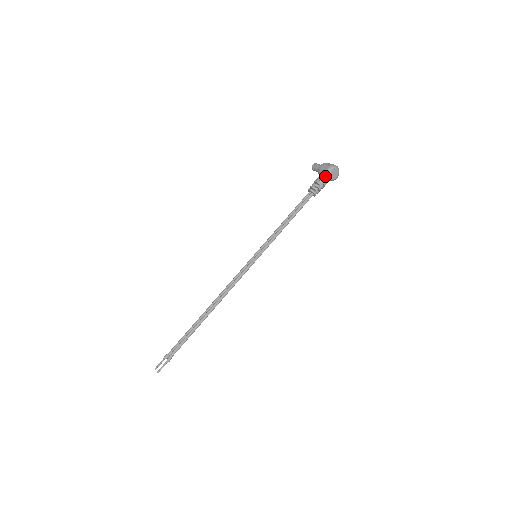
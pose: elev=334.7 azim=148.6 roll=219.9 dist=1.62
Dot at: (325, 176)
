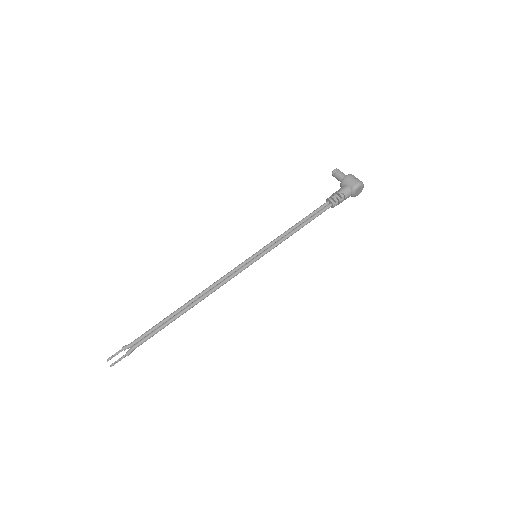
Dot at: (350, 191)
